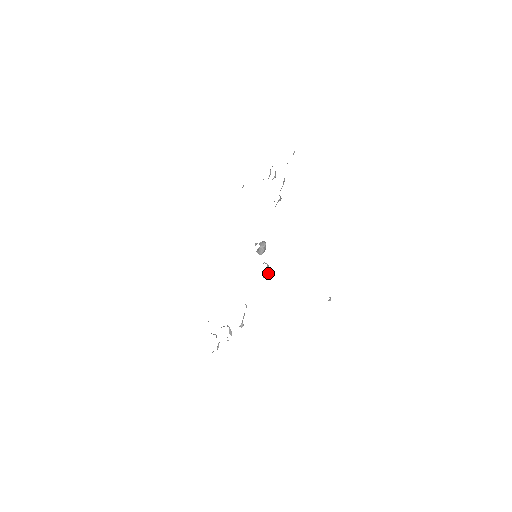
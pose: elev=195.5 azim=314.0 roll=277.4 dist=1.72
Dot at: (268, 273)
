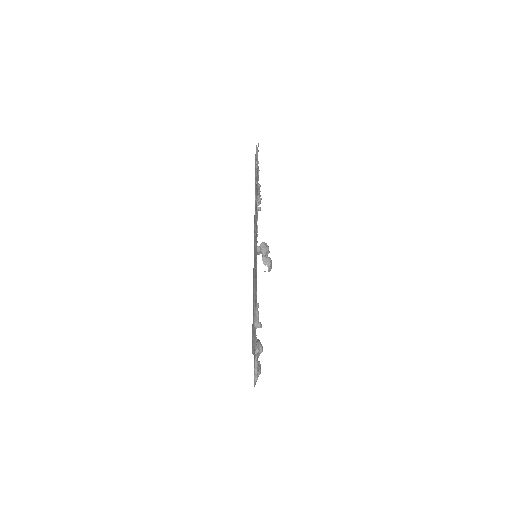
Dot at: (267, 262)
